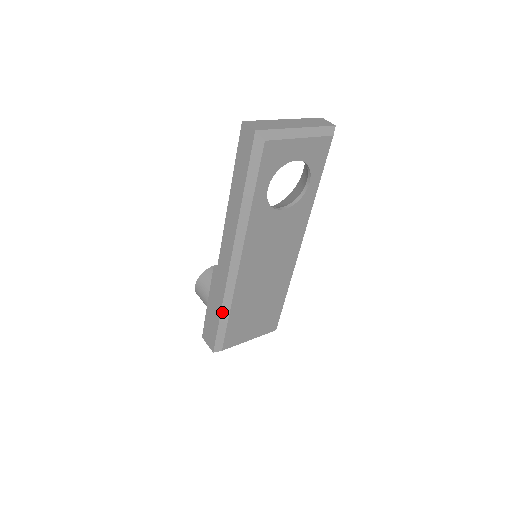
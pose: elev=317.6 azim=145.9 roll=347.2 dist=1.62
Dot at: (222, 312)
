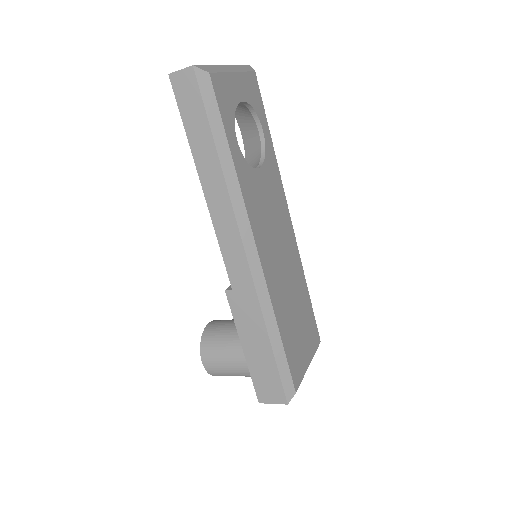
Dot at: (270, 336)
